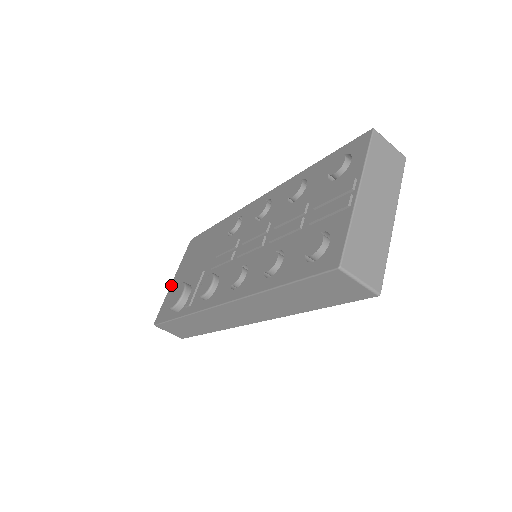
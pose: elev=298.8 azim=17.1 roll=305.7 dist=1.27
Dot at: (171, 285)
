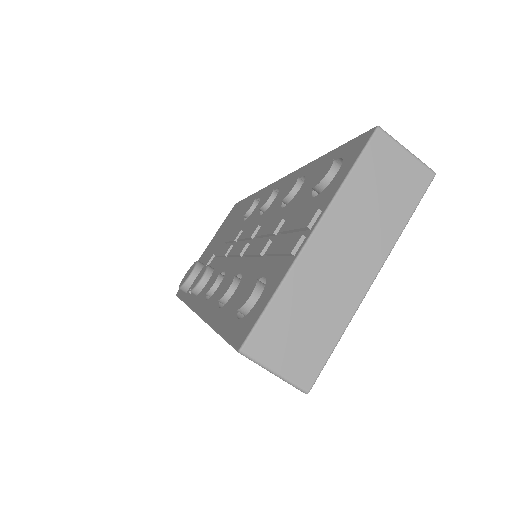
Dot at: (202, 254)
